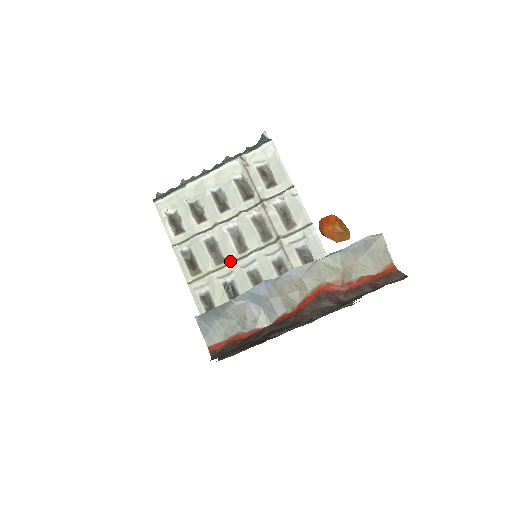
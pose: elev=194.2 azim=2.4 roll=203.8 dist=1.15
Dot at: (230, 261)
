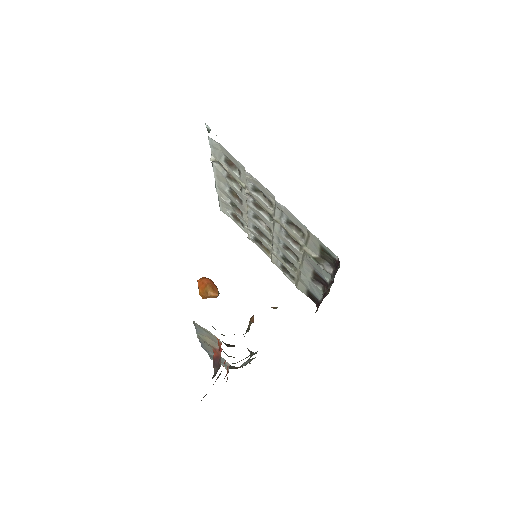
Dot at: (272, 240)
